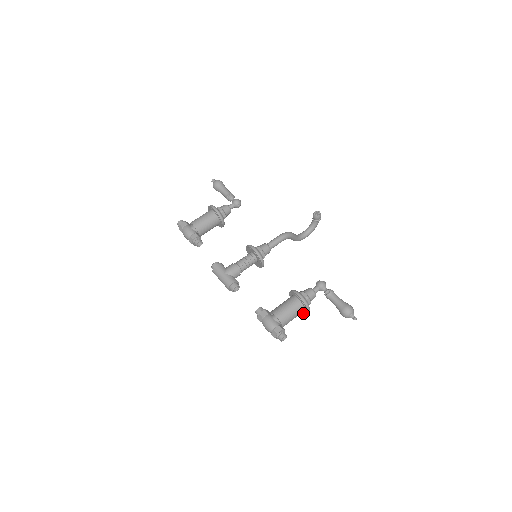
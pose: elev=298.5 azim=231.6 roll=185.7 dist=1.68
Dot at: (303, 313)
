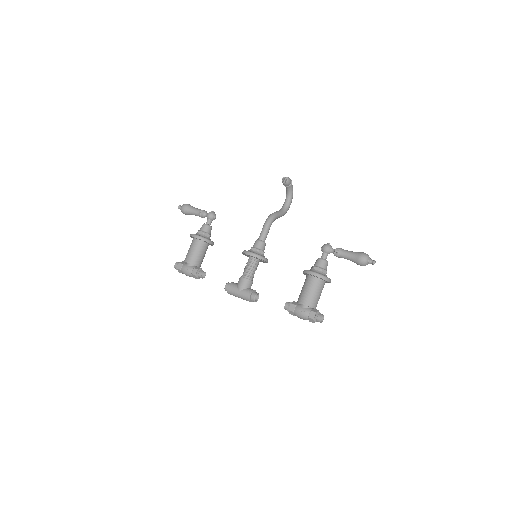
Dot at: occluded
